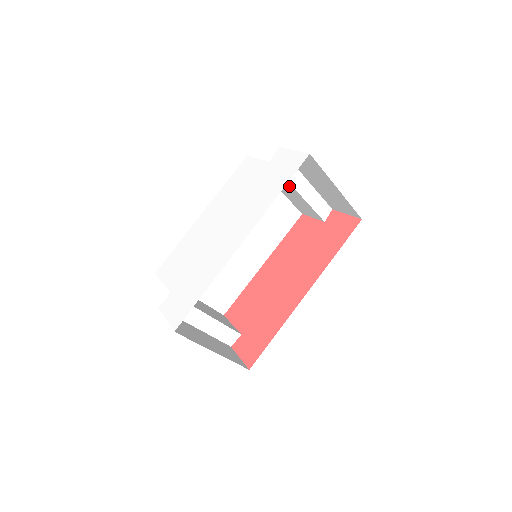
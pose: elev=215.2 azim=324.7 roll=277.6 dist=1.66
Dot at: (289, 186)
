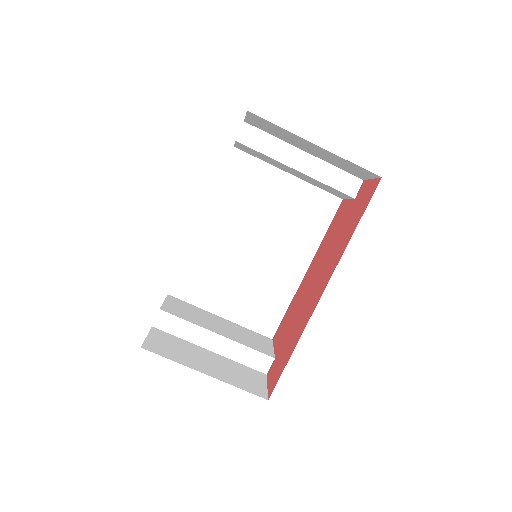
Dot at: (282, 165)
